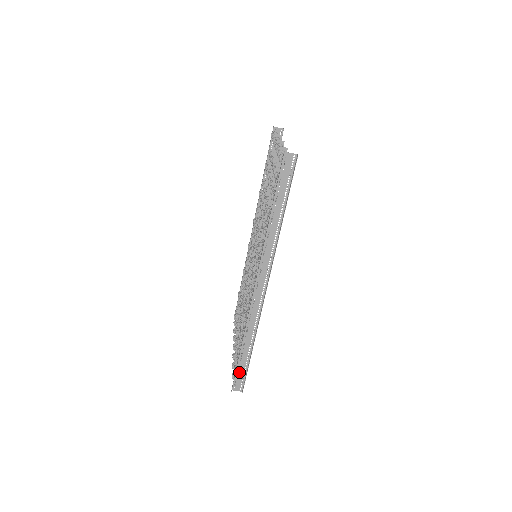
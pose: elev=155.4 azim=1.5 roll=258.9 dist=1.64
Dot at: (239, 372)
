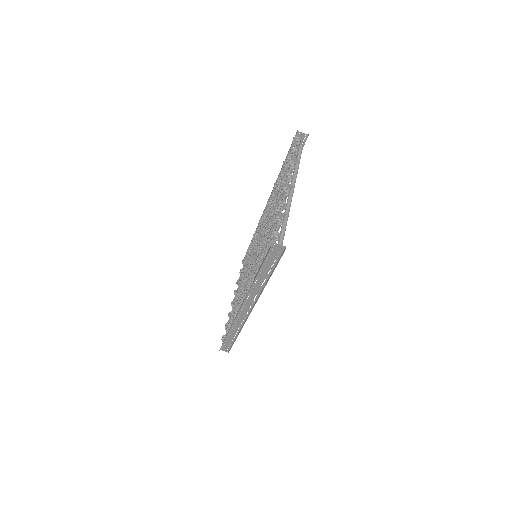
Dot at: (226, 344)
